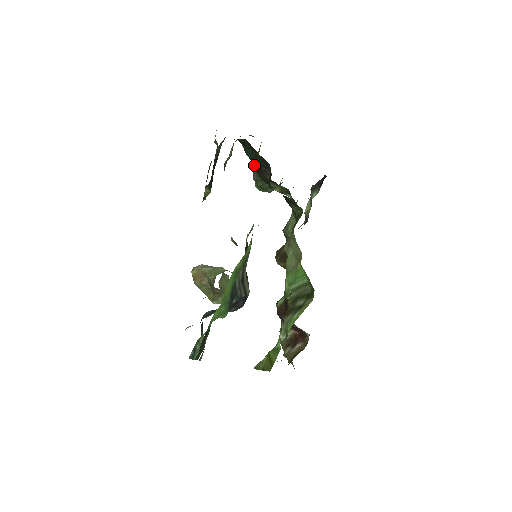
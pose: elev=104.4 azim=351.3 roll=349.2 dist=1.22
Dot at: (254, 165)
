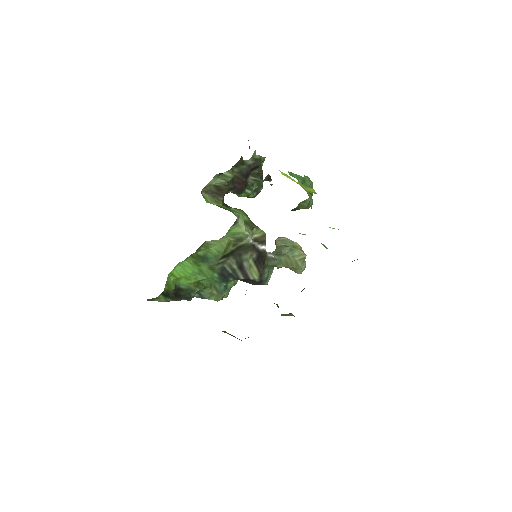
Dot at: occluded
